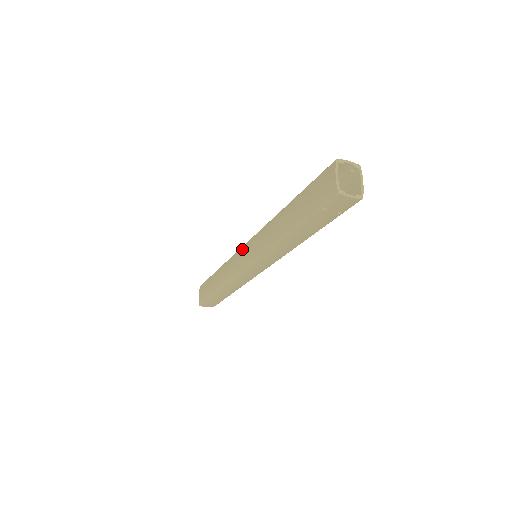
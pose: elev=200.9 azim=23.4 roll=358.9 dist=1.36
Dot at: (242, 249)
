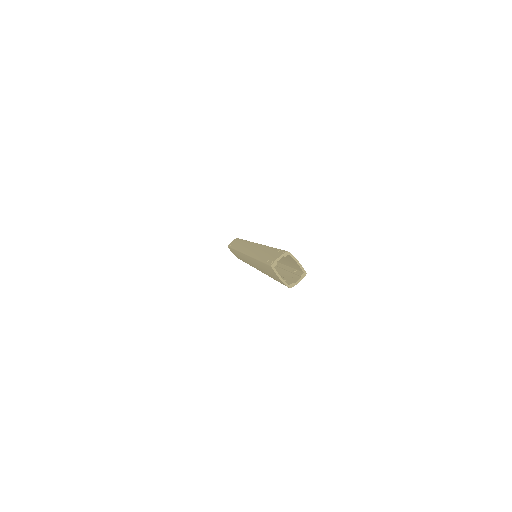
Dot at: occluded
